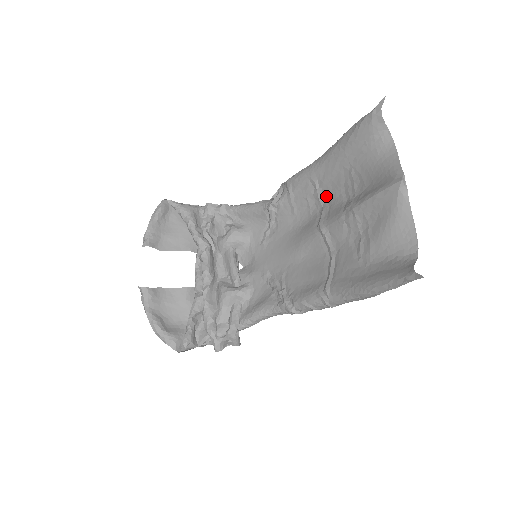
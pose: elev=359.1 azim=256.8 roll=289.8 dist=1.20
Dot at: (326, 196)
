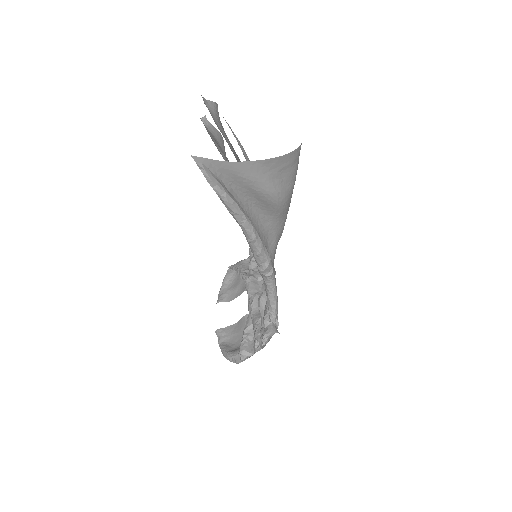
Dot at: occluded
